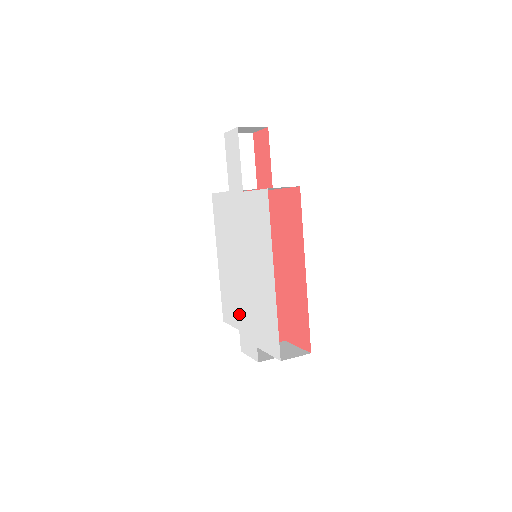
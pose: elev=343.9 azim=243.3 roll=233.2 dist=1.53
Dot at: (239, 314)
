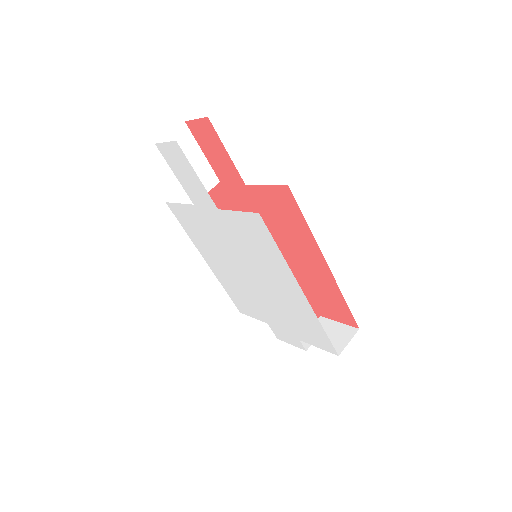
Dot at: (262, 312)
